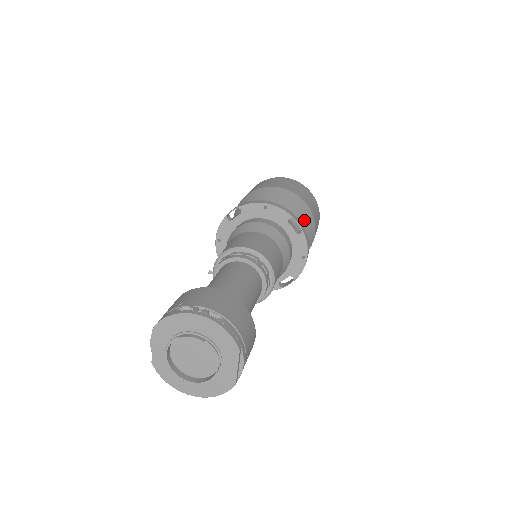
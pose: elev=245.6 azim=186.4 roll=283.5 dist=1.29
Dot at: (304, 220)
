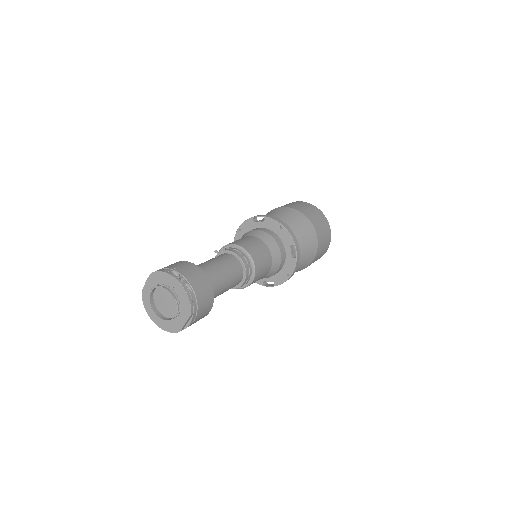
Dot at: (307, 249)
